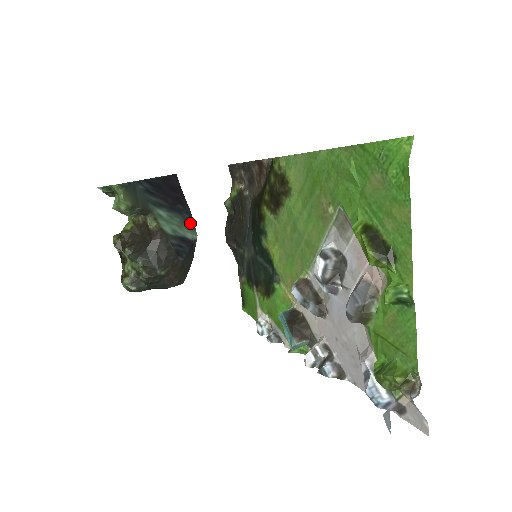
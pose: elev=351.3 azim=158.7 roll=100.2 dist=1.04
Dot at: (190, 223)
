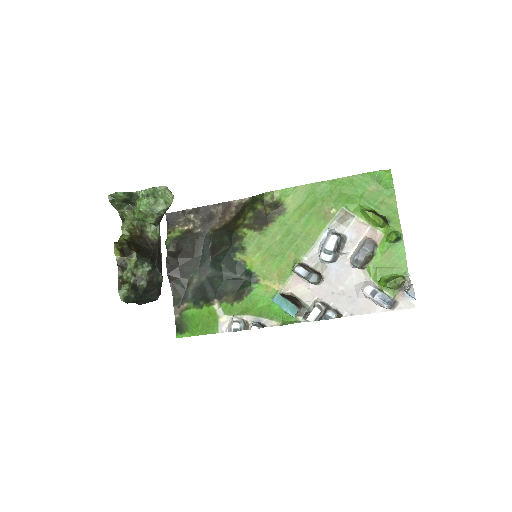
Dot at: occluded
